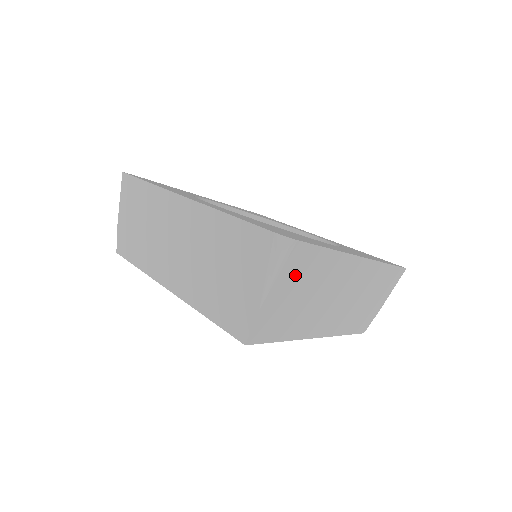
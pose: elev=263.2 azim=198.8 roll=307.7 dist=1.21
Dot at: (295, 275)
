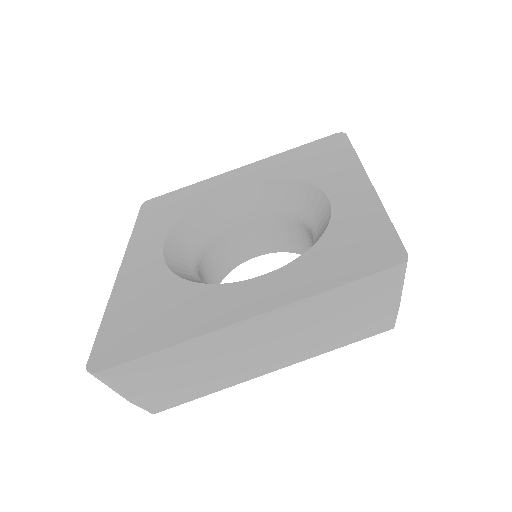
Dot at: (140, 378)
